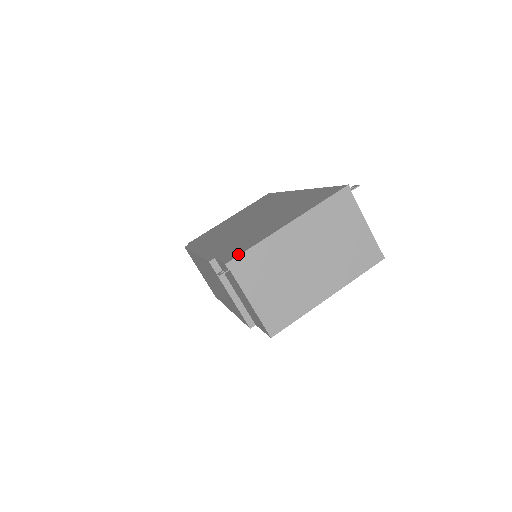
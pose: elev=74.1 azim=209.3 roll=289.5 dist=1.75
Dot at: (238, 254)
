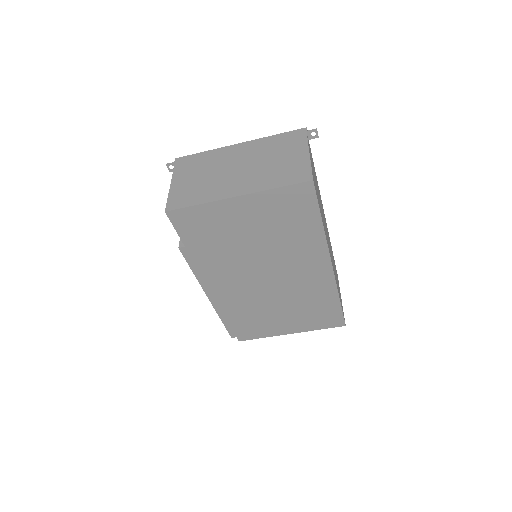
Dot at: occluded
